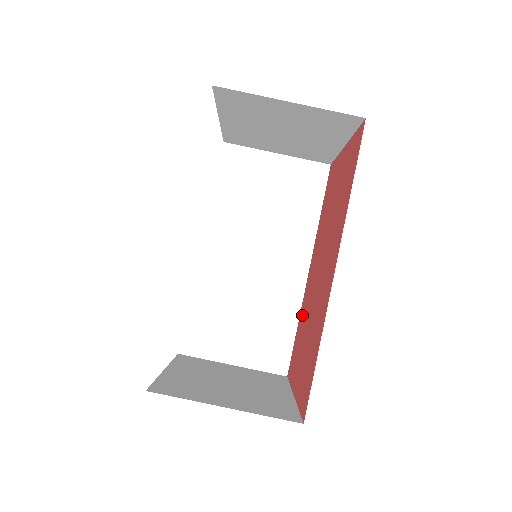
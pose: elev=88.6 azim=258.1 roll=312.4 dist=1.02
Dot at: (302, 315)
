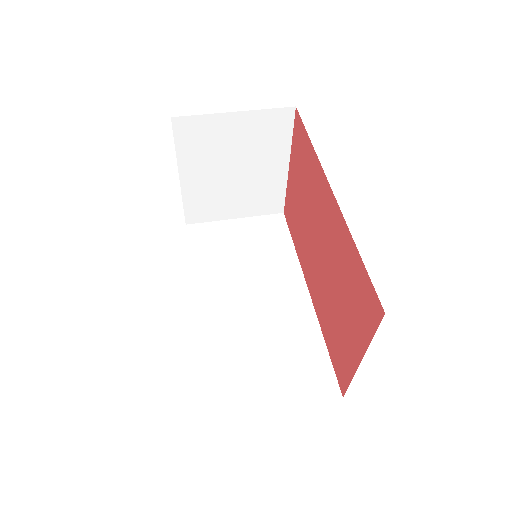
Dot at: (324, 320)
